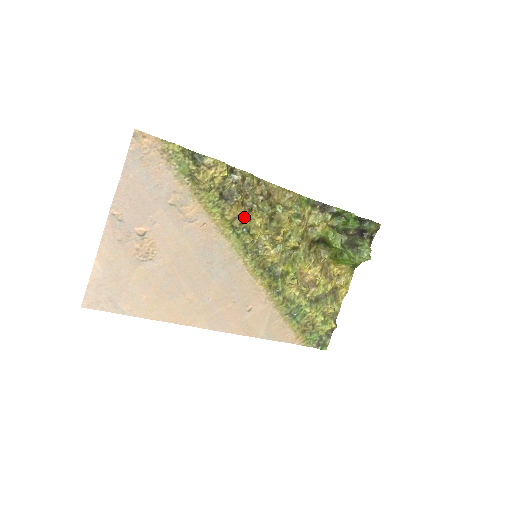
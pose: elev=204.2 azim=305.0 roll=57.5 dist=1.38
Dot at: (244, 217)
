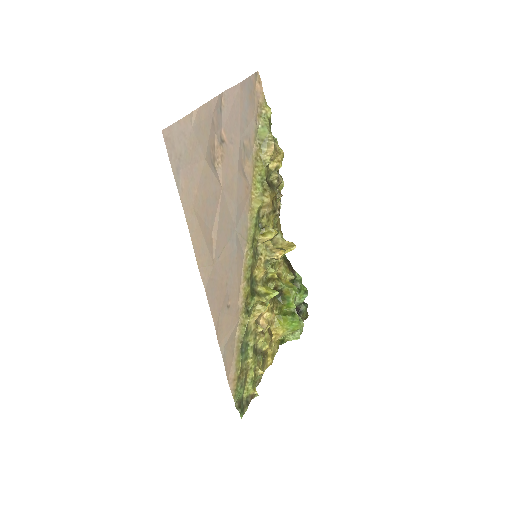
Dot at: (268, 213)
